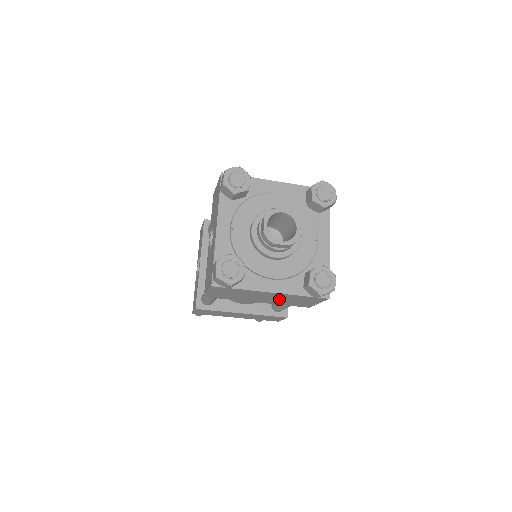
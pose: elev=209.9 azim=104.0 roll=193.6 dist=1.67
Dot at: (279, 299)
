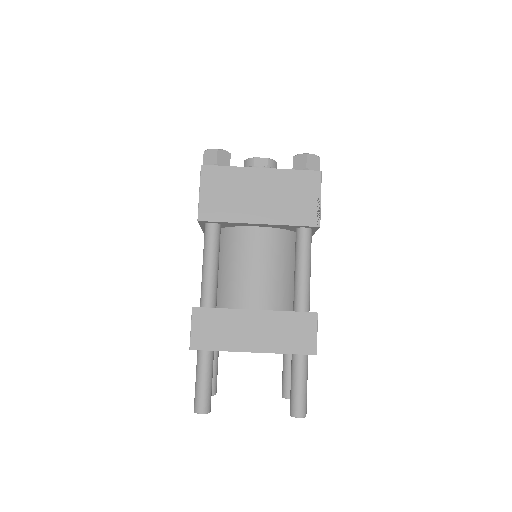
Dot at: (276, 197)
